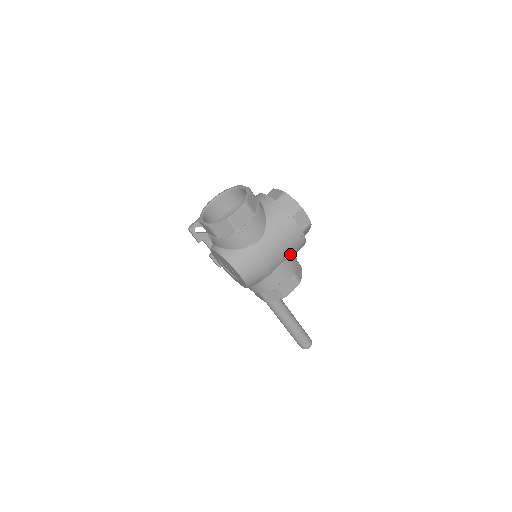
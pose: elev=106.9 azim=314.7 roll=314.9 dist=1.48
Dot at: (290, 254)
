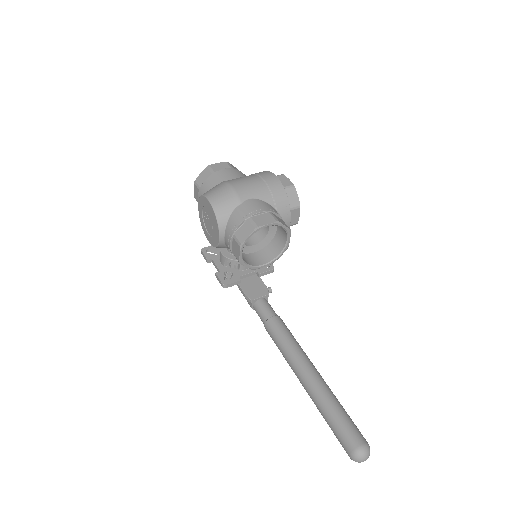
Dot at: (266, 196)
